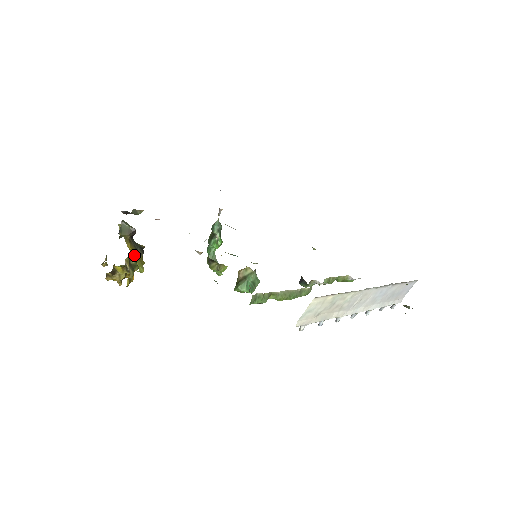
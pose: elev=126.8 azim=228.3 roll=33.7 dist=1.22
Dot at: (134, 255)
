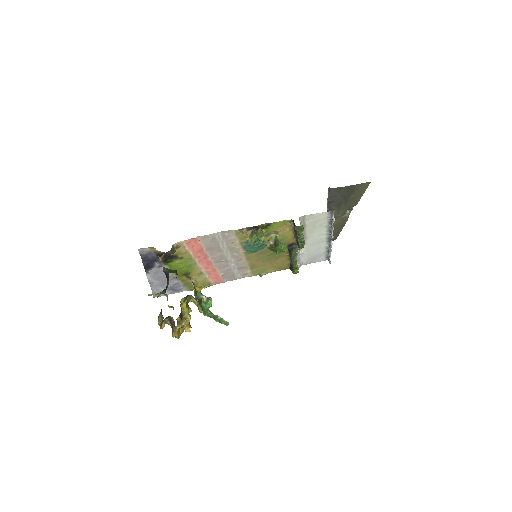
Dot at: (194, 280)
